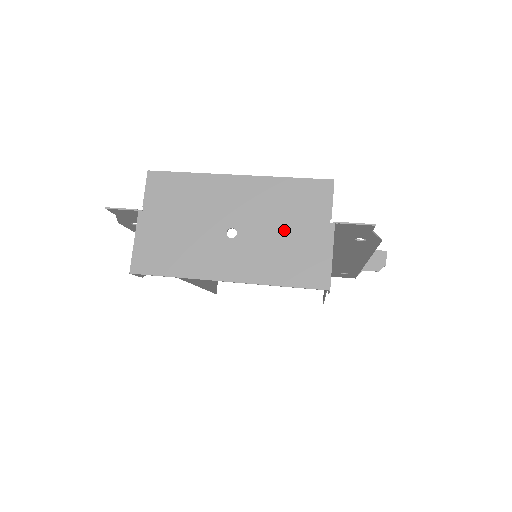
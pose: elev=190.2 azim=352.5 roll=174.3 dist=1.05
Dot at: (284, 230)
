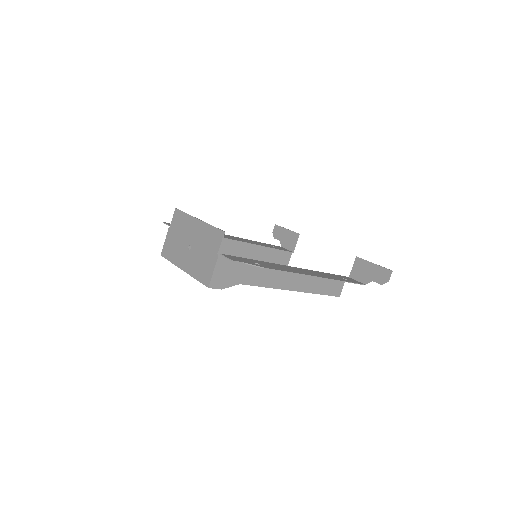
Dot at: (203, 252)
